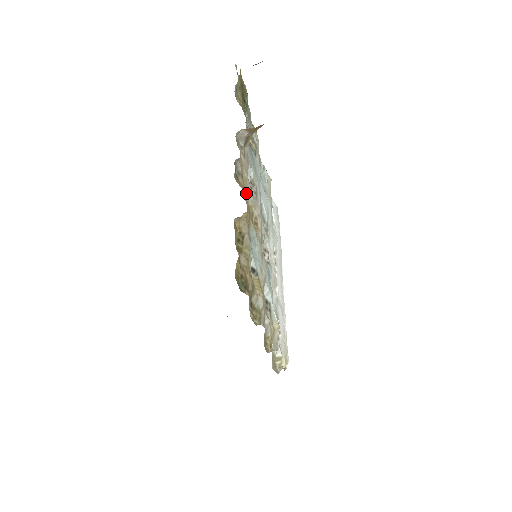
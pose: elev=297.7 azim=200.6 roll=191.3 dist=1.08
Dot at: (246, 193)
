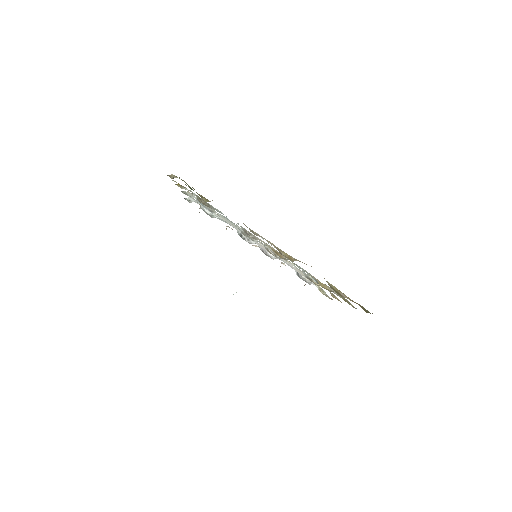
Dot at: occluded
